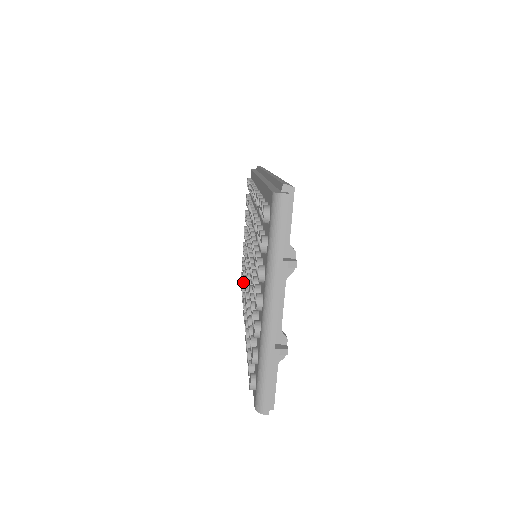
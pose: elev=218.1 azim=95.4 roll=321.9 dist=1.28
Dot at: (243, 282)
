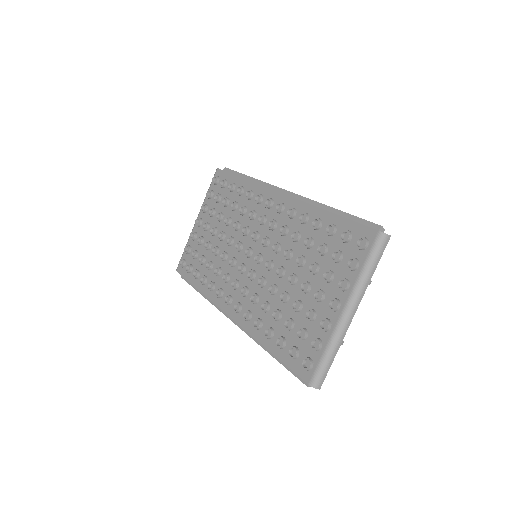
Dot at: (198, 270)
